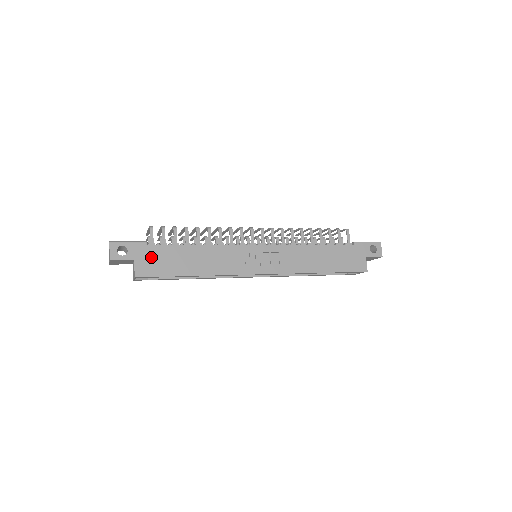
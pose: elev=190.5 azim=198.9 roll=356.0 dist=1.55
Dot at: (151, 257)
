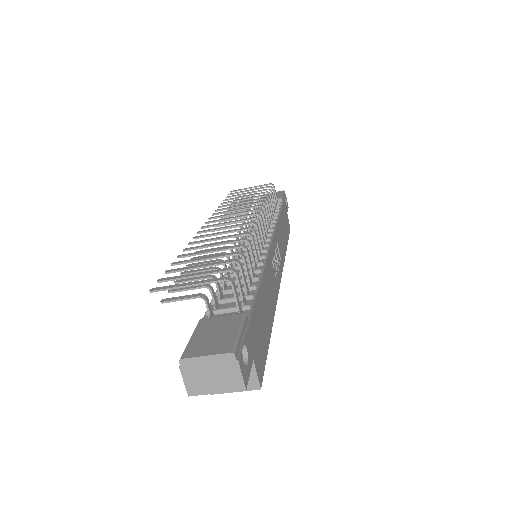
Dot at: (256, 337)
